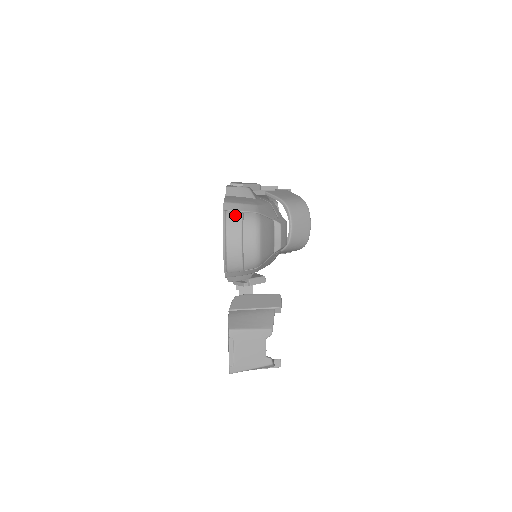
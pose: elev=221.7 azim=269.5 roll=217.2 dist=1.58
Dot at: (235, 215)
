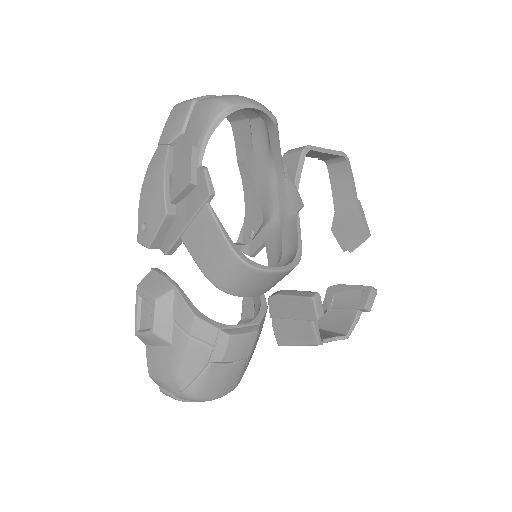
Dot at: occluded
